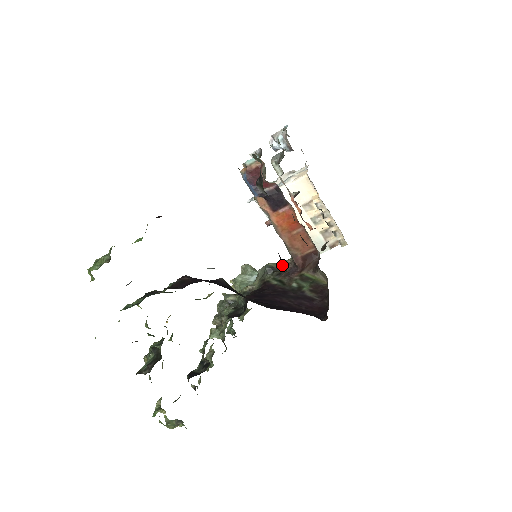
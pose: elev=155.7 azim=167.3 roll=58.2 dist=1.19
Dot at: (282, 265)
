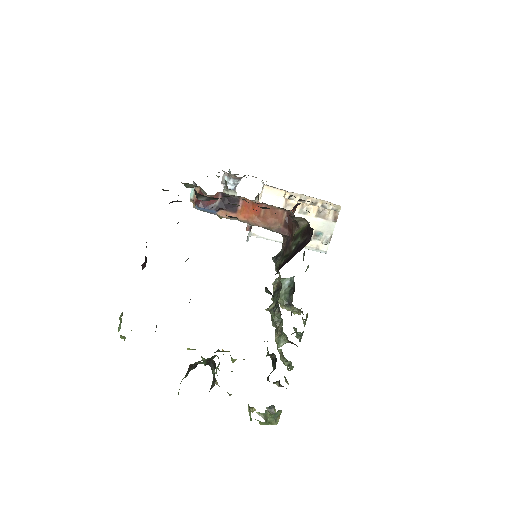
Dot at: (282, 248)
